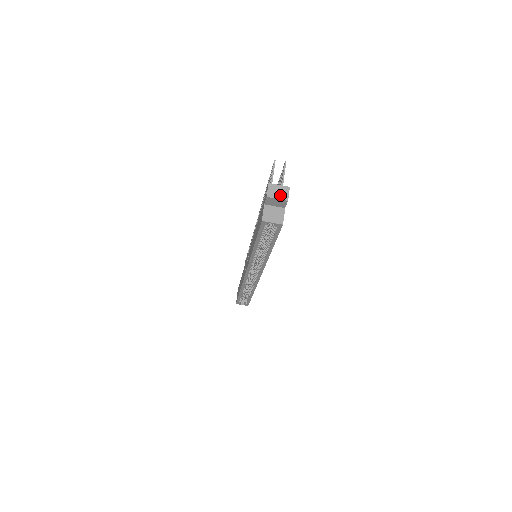
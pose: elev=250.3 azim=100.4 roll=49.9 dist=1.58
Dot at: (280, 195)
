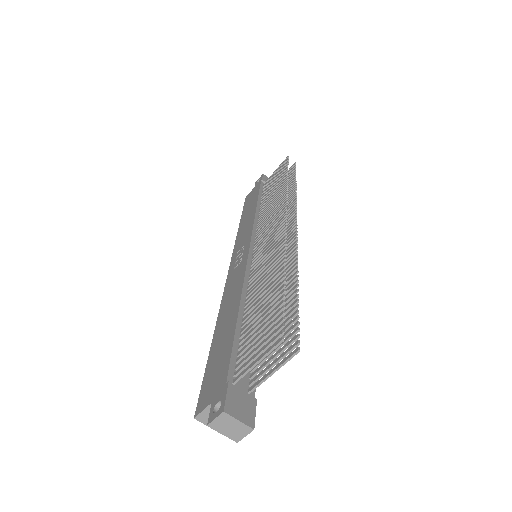
Dot at: (230, 432)
